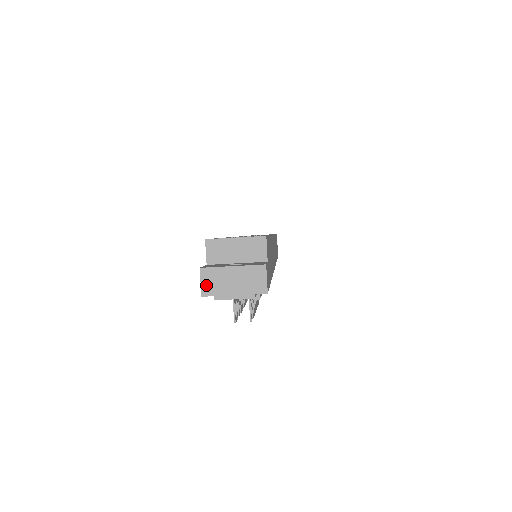
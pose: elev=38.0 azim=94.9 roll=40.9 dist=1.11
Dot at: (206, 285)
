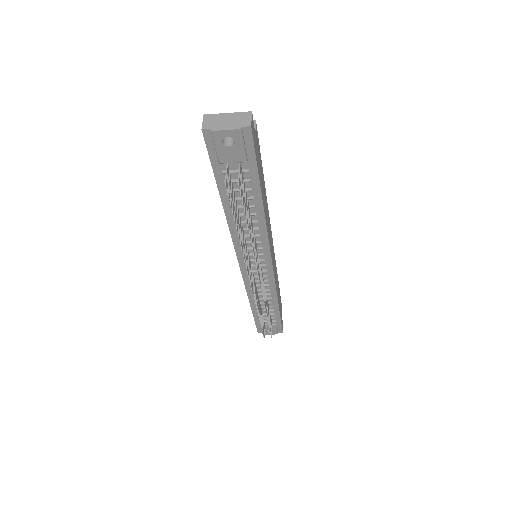
Dot at: (206, 123)
